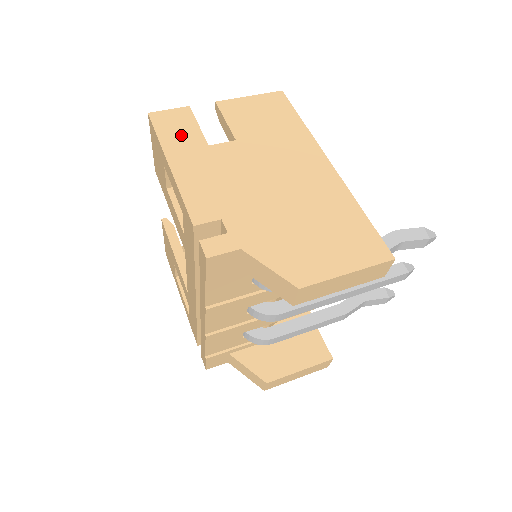
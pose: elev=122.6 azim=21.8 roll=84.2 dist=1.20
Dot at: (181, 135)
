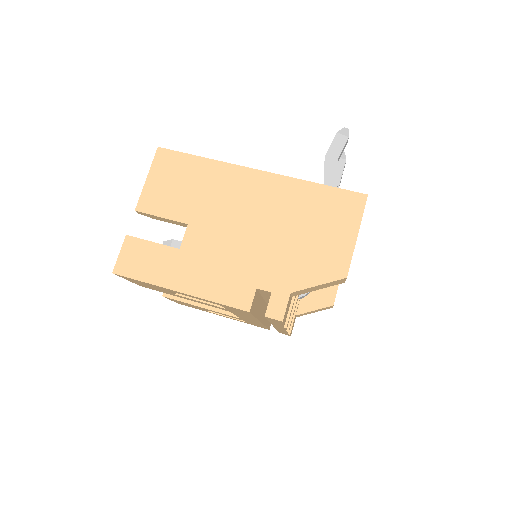
Dot at: (154, 263)
